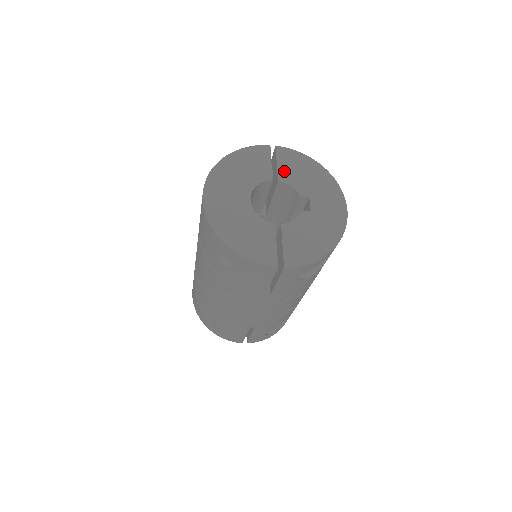
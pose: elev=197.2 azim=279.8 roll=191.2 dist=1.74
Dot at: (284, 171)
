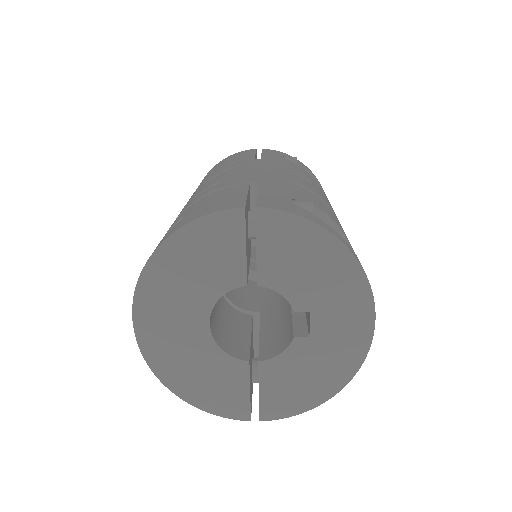
Dot at: (269, 265)
